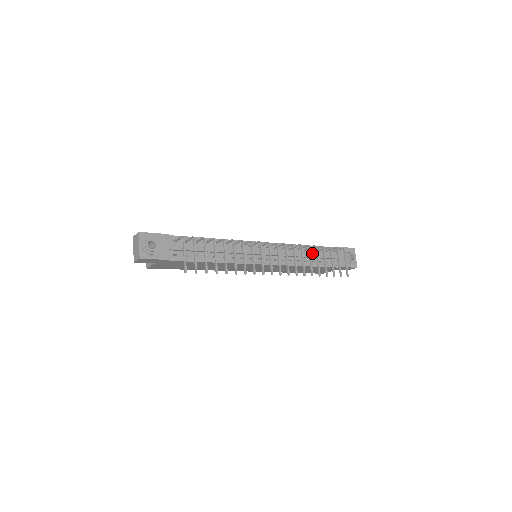
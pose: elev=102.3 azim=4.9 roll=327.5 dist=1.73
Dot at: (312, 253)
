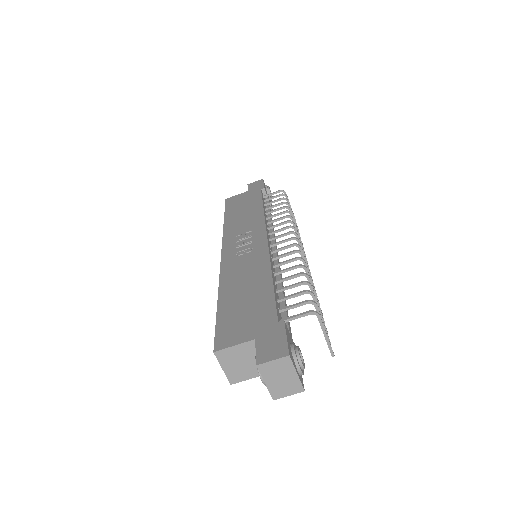
Dot at: (270, 213)
